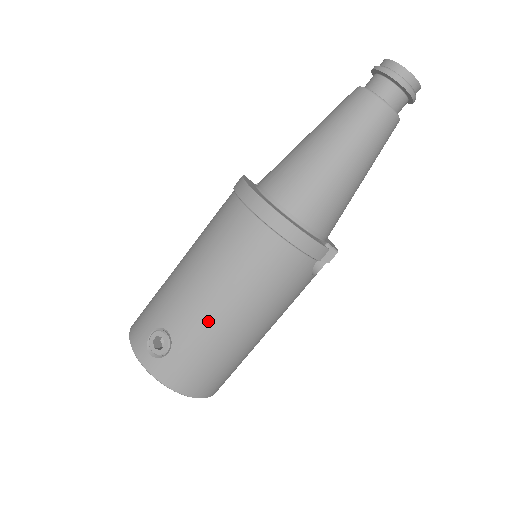
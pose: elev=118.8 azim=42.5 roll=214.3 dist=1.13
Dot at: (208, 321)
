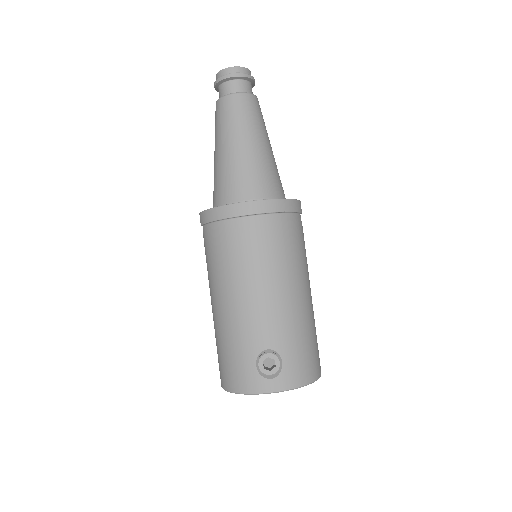
Dot at: (285, 312)
